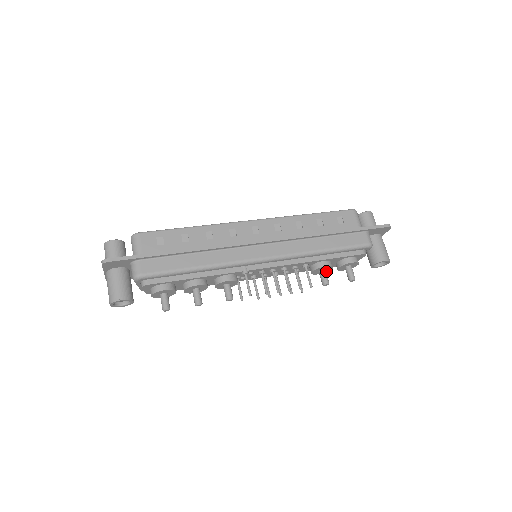
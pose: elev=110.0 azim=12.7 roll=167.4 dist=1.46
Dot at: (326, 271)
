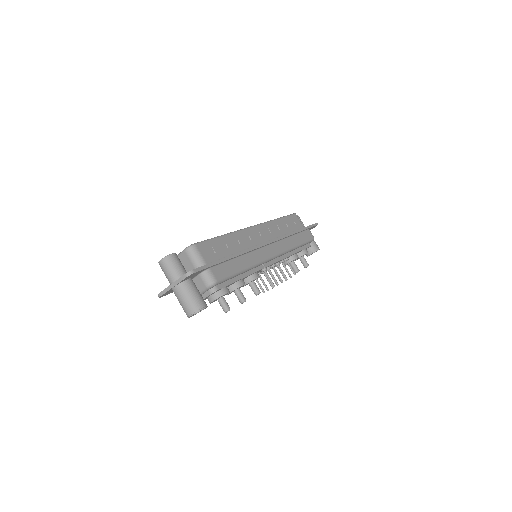
Dot at: occluded
